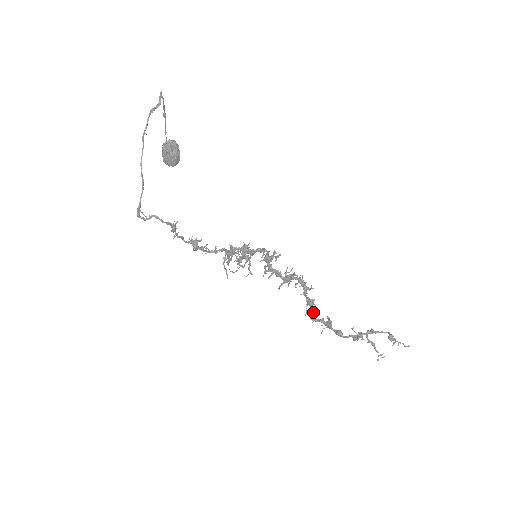
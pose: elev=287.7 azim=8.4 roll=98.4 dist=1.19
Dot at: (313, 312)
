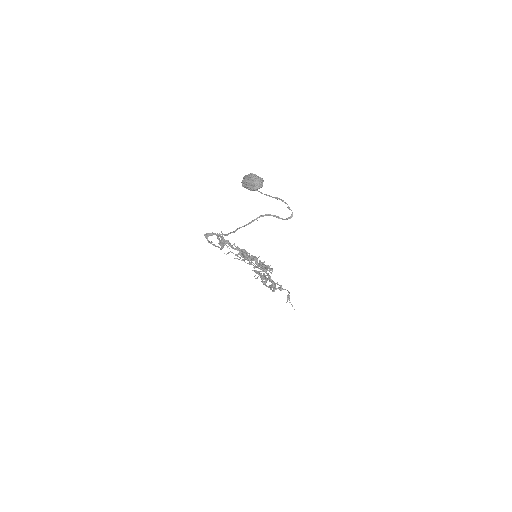
Dot at: occluded
